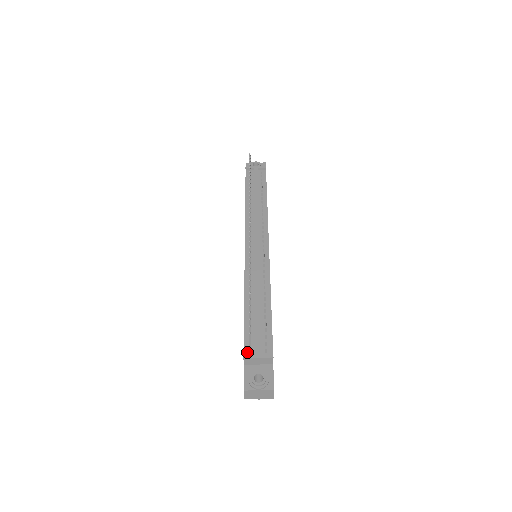
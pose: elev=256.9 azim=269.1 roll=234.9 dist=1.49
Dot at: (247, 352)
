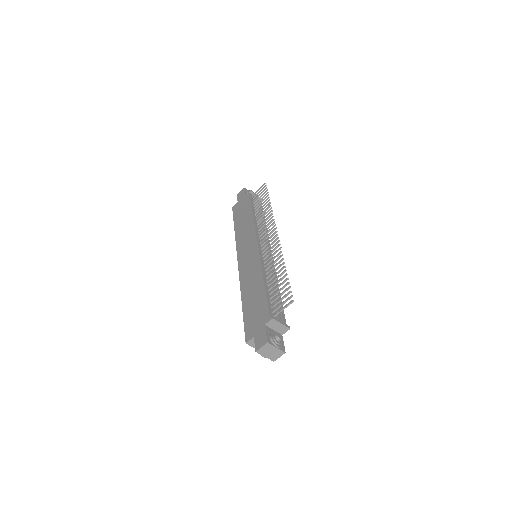
Dot at: occluded
